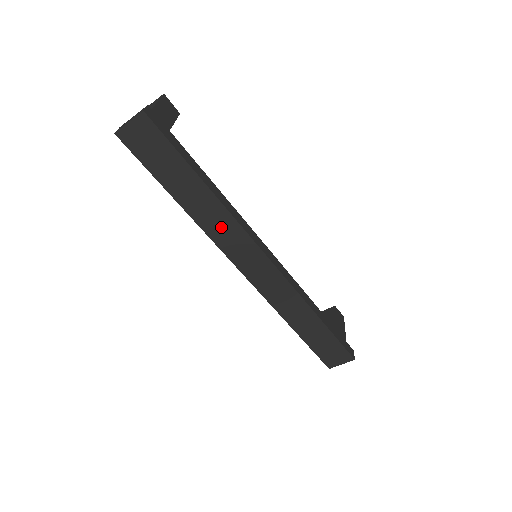
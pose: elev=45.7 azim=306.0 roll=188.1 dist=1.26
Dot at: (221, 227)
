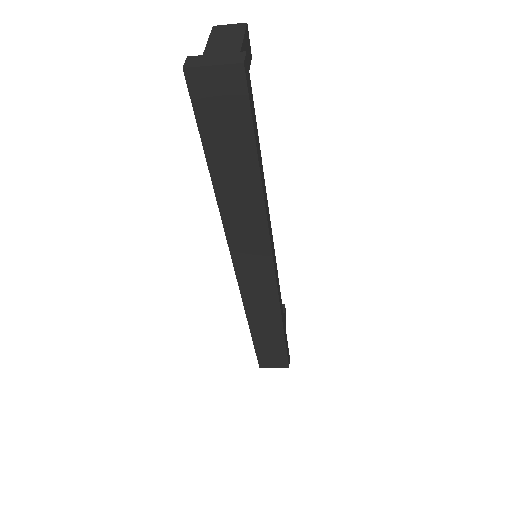
Dot at: (245, 224)
